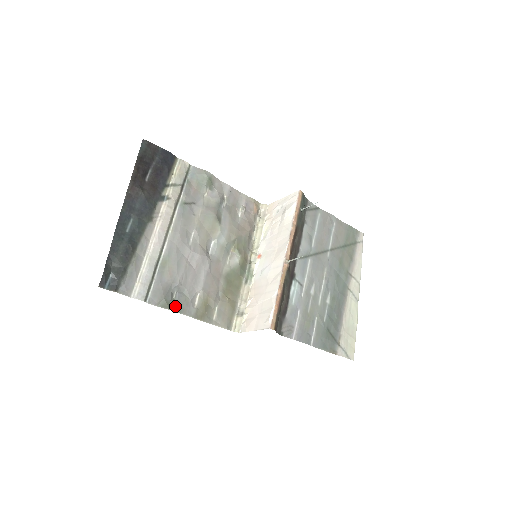
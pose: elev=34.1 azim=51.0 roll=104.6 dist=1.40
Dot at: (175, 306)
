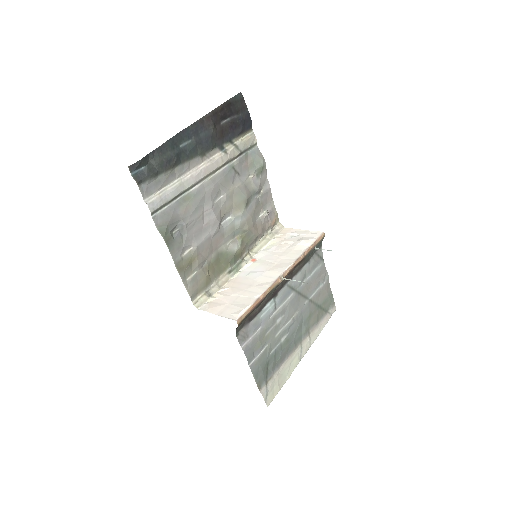
Dot at: (170, 240)
